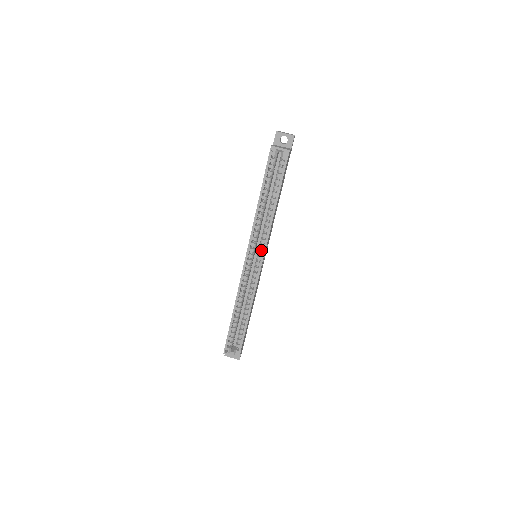
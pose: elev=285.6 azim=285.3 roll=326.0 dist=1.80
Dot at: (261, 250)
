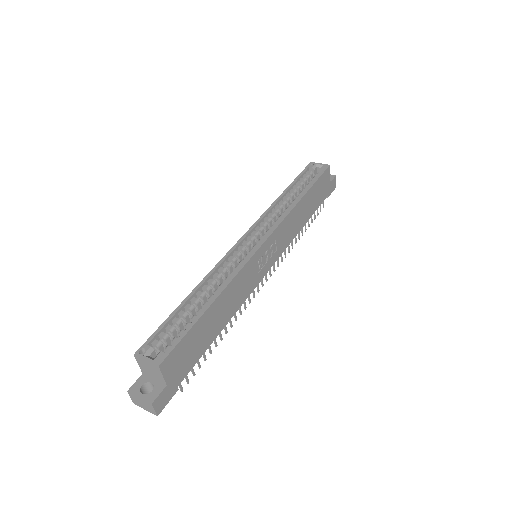
Dot at: occluded
